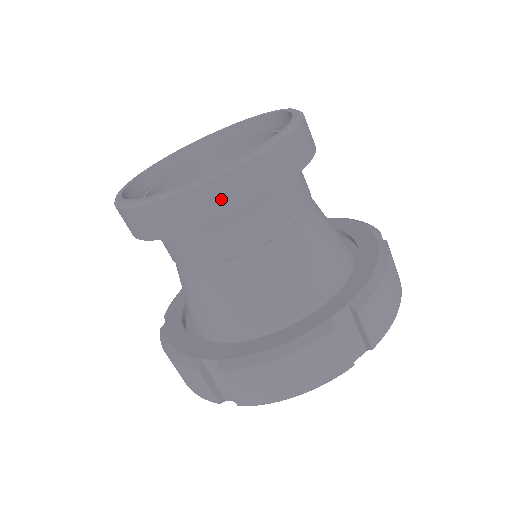
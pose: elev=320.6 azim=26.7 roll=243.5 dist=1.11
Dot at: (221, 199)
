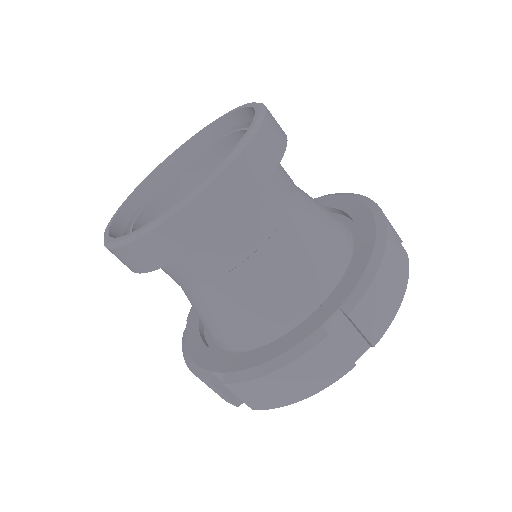
Dot at: (269, 148)
